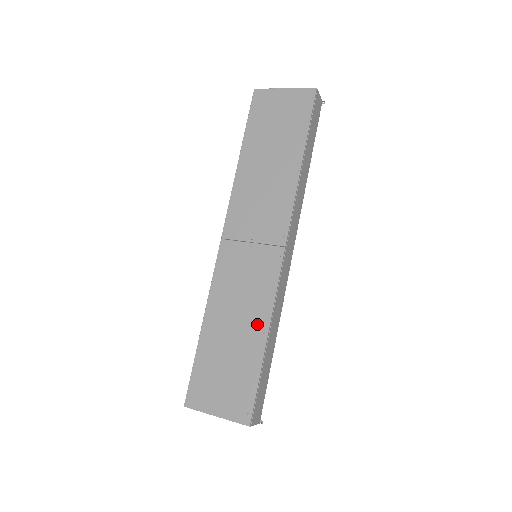
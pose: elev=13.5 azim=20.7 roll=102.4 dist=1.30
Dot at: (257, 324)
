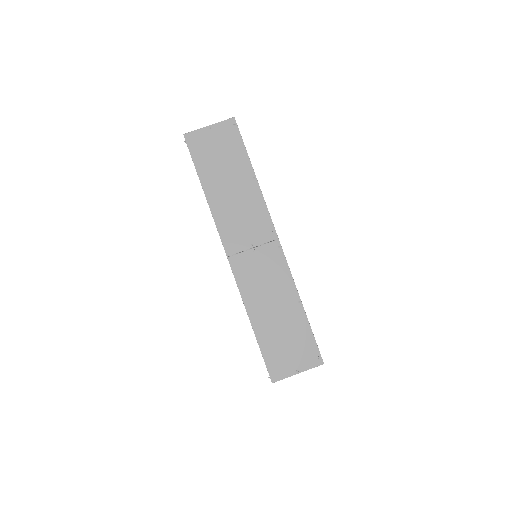
Dot at: (290, 299)
